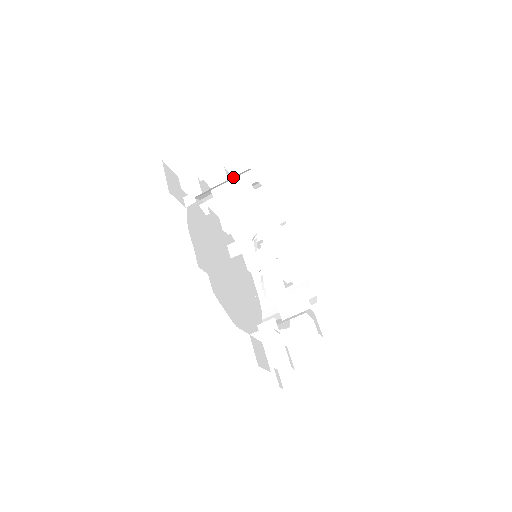
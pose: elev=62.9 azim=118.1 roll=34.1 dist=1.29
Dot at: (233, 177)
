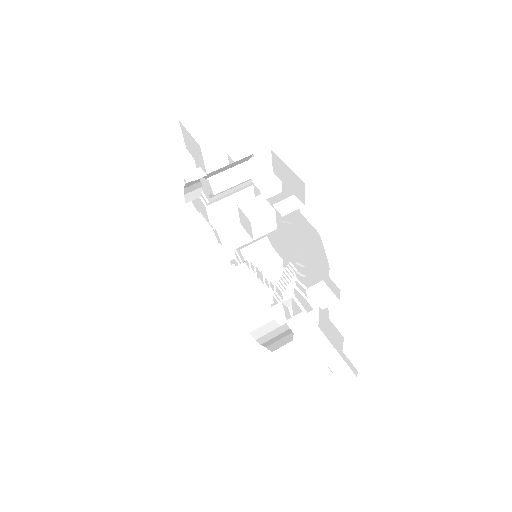
Dot at: (233, 164)
